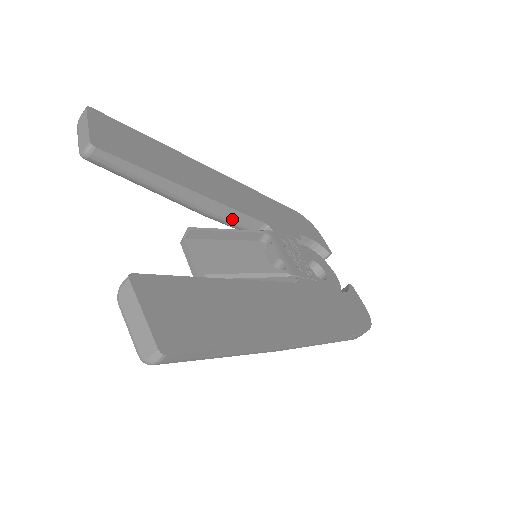
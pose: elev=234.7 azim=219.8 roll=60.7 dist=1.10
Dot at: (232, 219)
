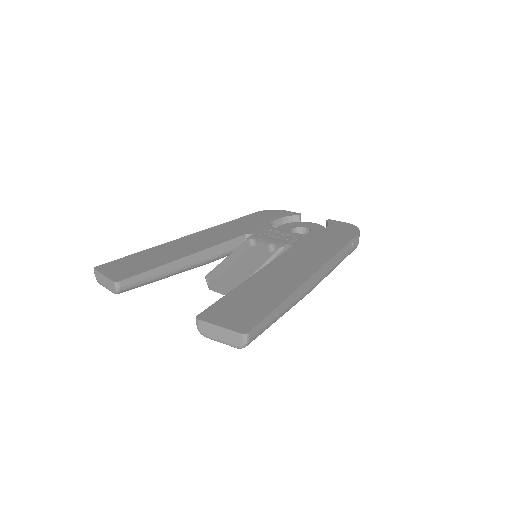
Dot at: (224, 250)
